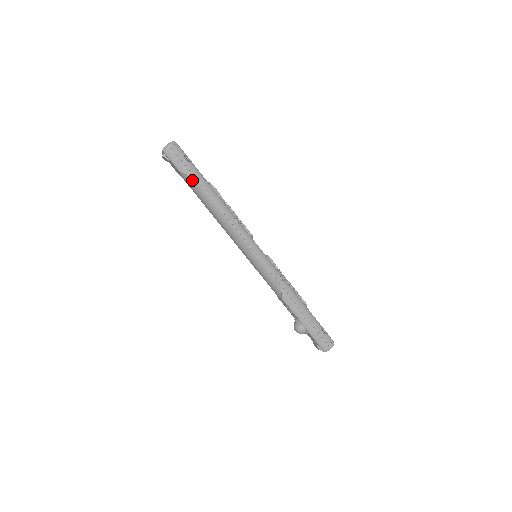
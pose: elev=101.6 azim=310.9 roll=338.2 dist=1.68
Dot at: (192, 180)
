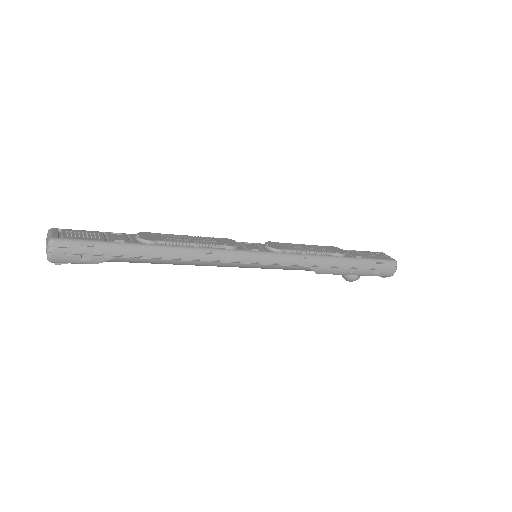
Dot at: (117, 260)
